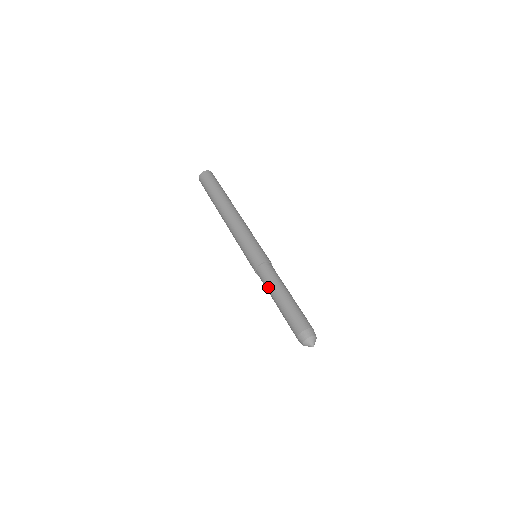
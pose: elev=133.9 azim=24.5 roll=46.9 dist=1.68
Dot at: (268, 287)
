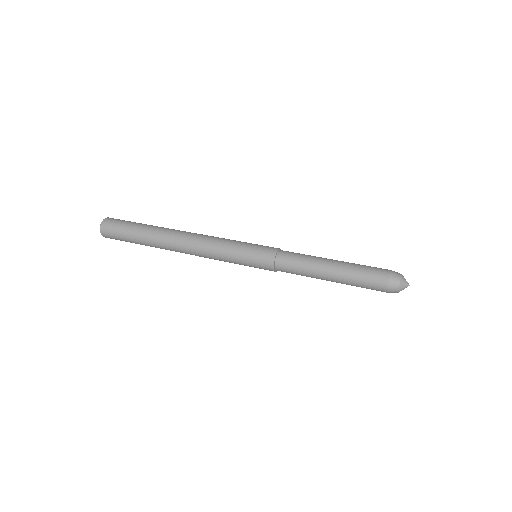
Dot at: (307, 265)
